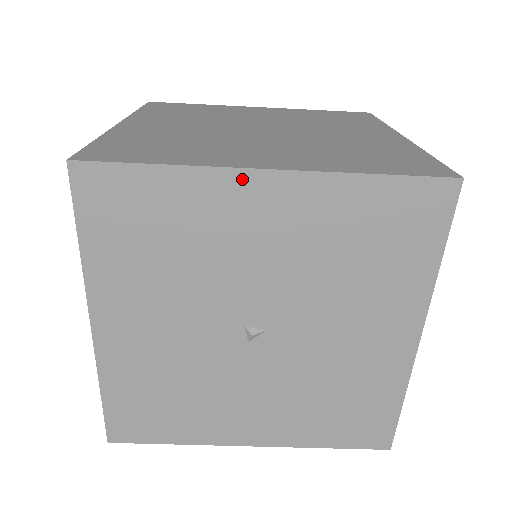
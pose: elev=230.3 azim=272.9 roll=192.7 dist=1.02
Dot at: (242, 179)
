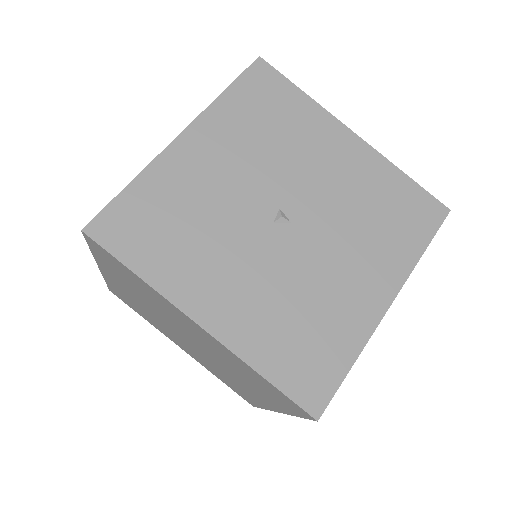
Dot at: (339, 128)
